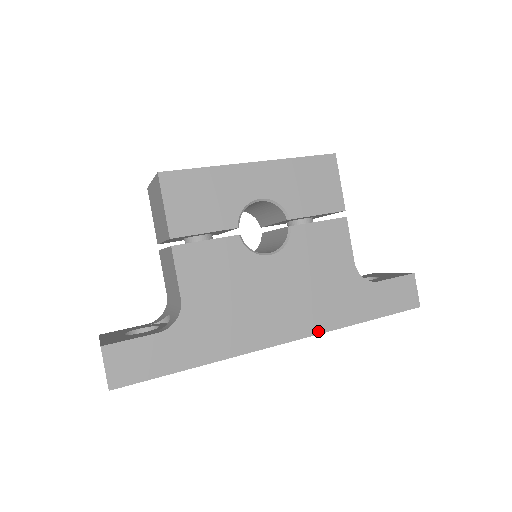
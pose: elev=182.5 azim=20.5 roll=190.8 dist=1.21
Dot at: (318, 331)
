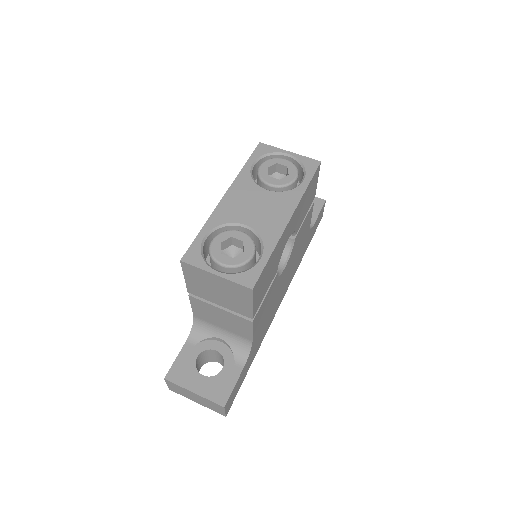
Dot at: occluded
